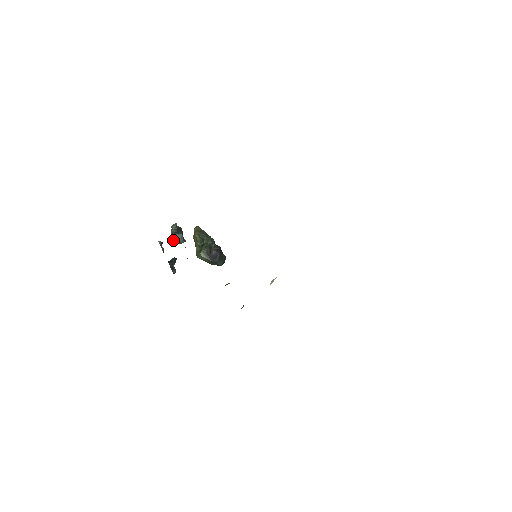
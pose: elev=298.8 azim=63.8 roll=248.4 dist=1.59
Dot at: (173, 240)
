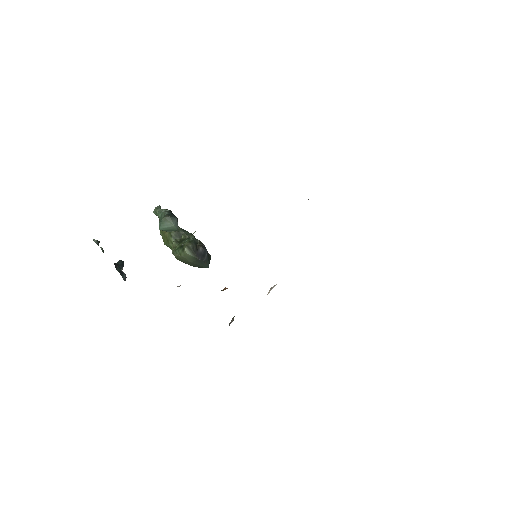
Dot at: (163, 225)
